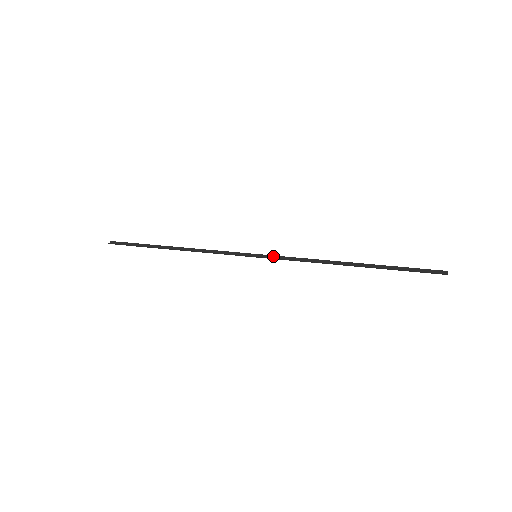
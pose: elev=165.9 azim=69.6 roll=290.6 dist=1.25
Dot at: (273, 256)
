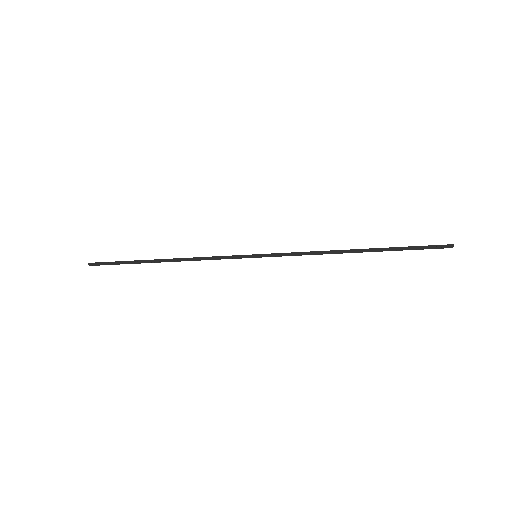
Dot at: (274, 254)
